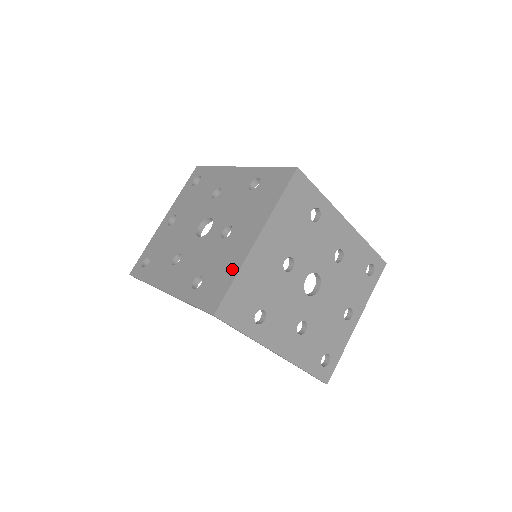
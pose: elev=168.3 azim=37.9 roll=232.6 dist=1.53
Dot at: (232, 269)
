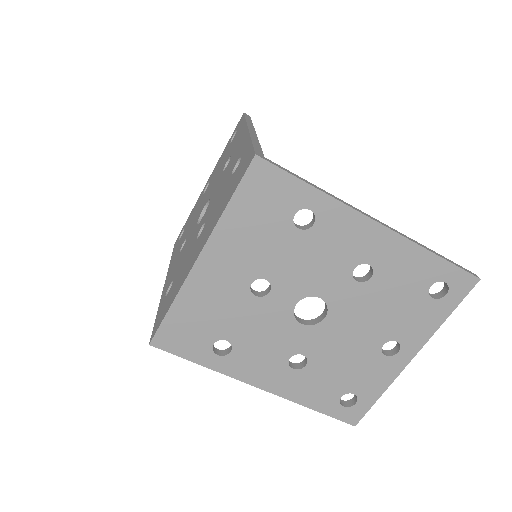
Dot at: (176, 291)
